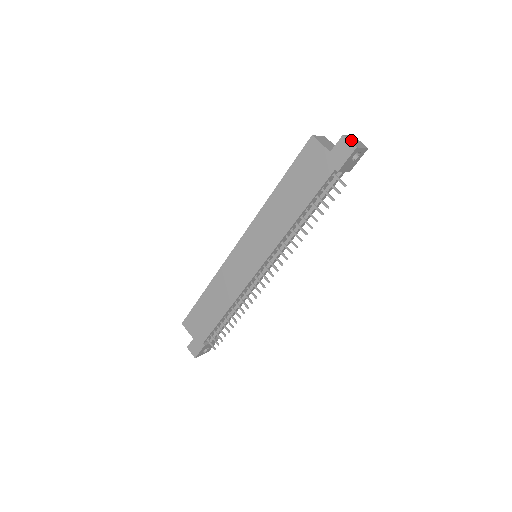
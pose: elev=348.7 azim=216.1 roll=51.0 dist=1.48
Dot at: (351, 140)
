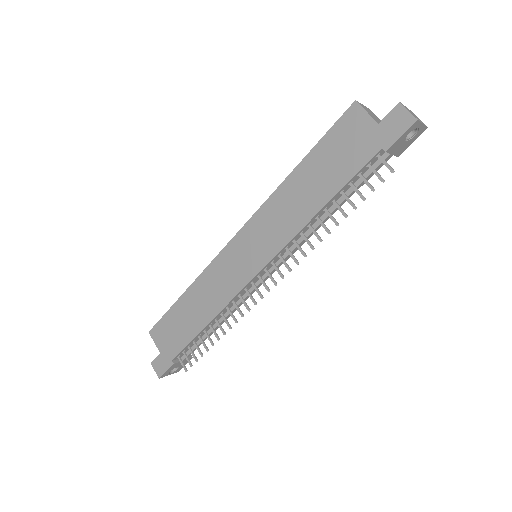
Dot at: (409, 111)
